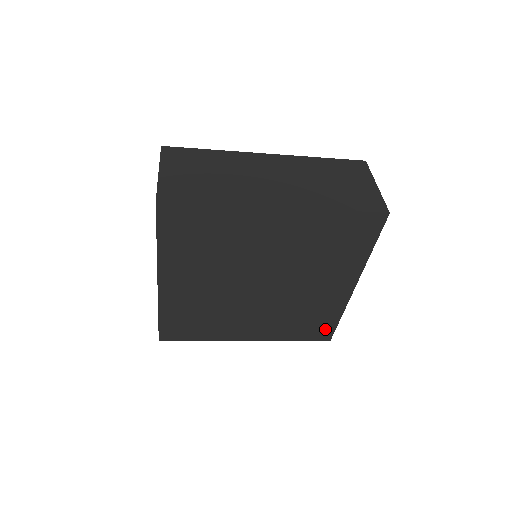
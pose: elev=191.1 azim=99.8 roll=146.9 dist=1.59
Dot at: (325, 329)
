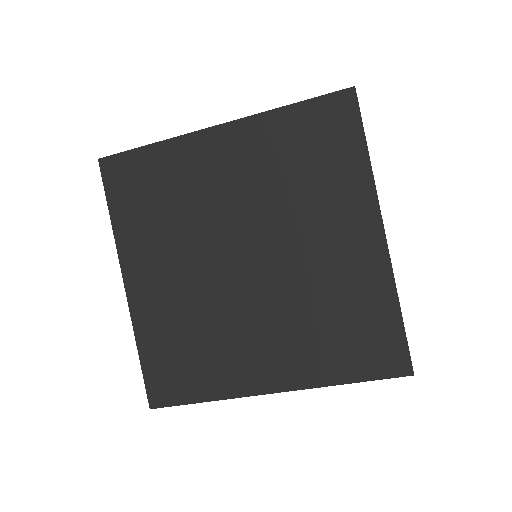
Dot at: (388, 343)
